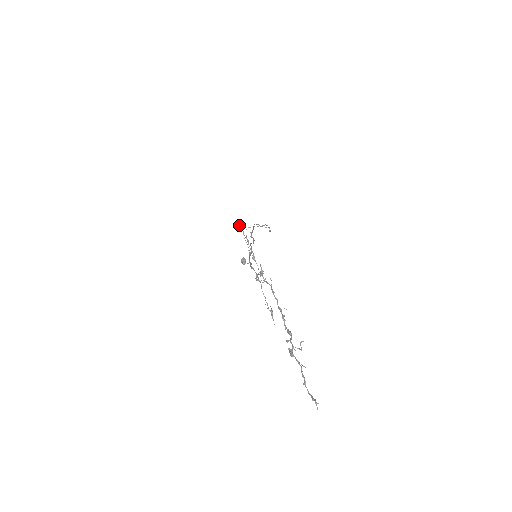
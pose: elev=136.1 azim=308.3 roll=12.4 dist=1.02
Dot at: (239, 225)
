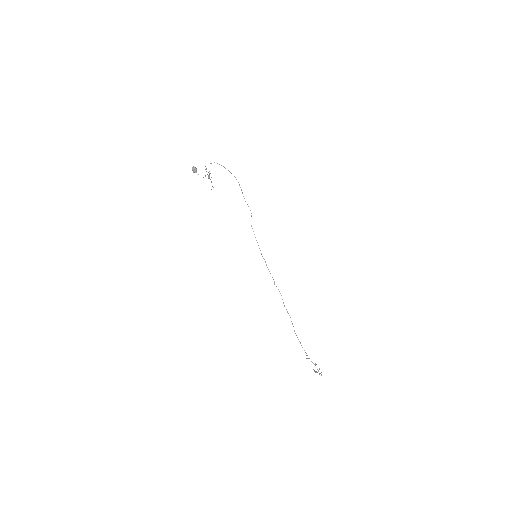
Dot at: occluded
